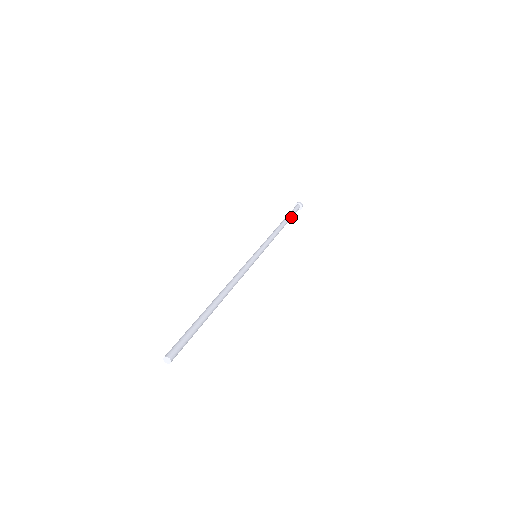
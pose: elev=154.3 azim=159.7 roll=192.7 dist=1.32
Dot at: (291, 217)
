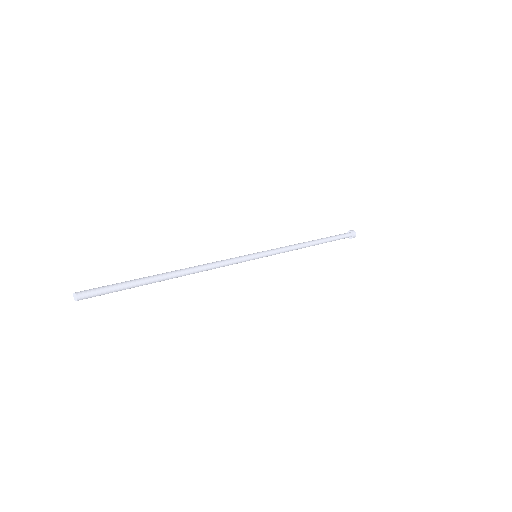
Dot at: (331, 240)
